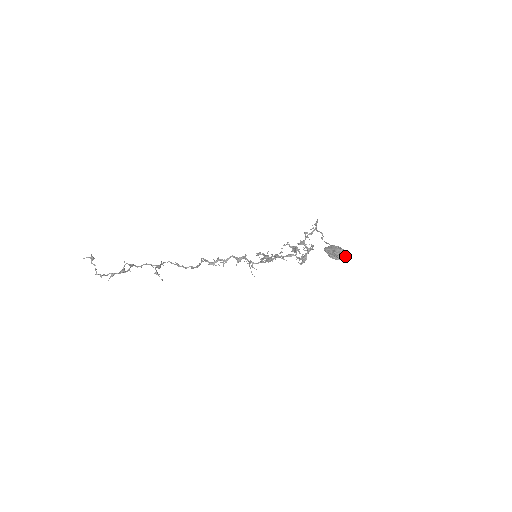
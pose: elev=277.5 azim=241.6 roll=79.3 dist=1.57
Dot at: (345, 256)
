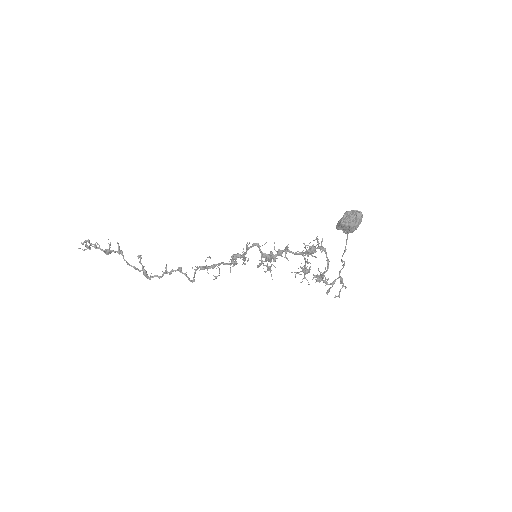
Dot at: (359, 215)
